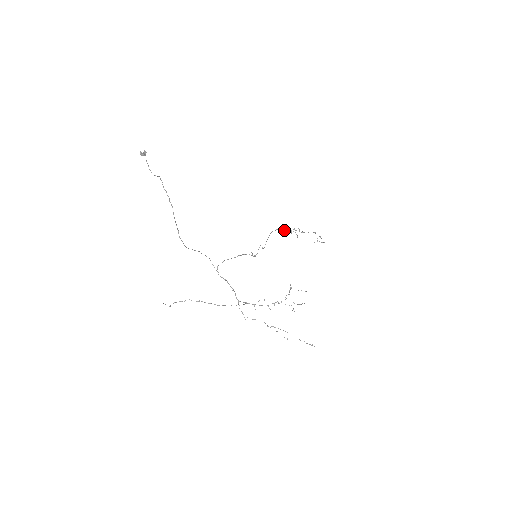
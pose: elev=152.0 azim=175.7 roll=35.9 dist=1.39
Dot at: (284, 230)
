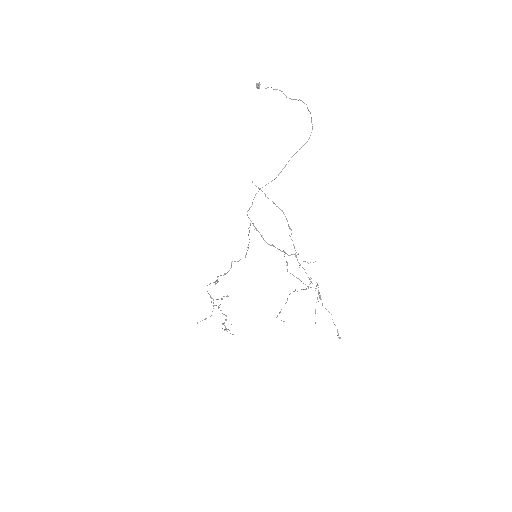
Dot at: occluded
